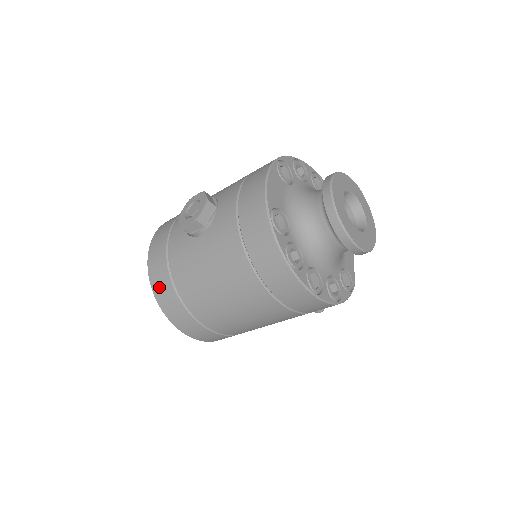
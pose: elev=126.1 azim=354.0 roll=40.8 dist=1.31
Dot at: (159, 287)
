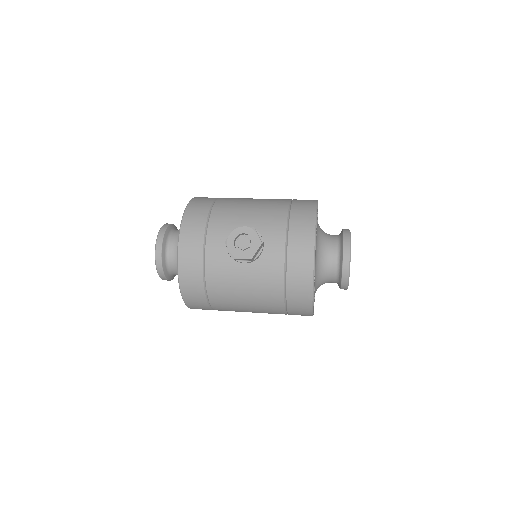
Dot at: (188, 285)
